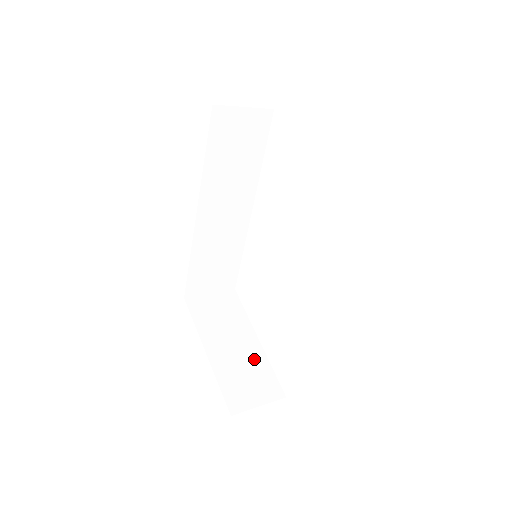
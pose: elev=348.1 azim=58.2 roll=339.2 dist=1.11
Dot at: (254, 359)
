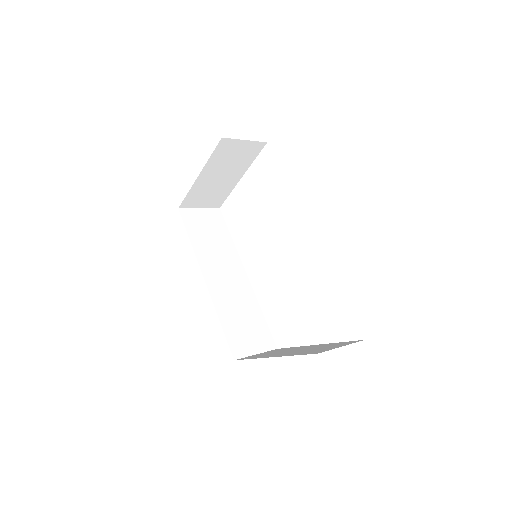
Dot at: (319, 346)
